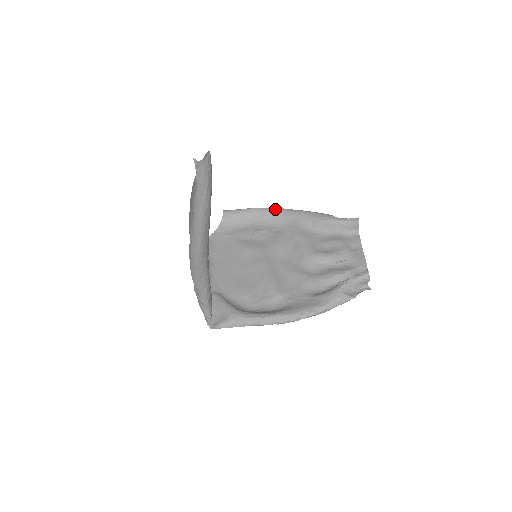
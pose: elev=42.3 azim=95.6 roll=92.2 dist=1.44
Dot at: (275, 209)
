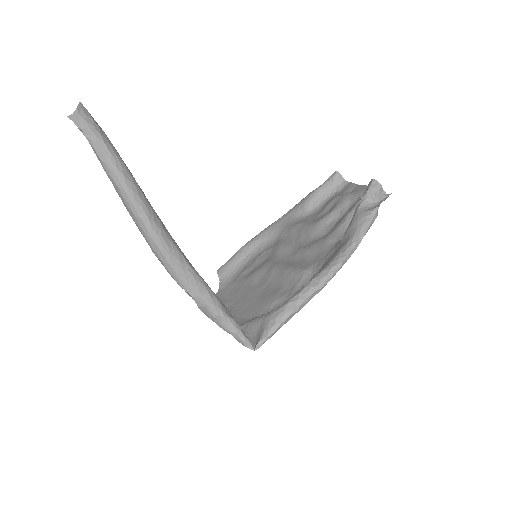
Dot at: (261, 232)
